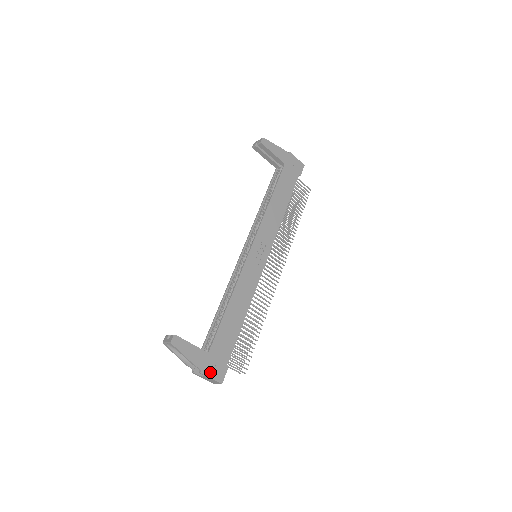
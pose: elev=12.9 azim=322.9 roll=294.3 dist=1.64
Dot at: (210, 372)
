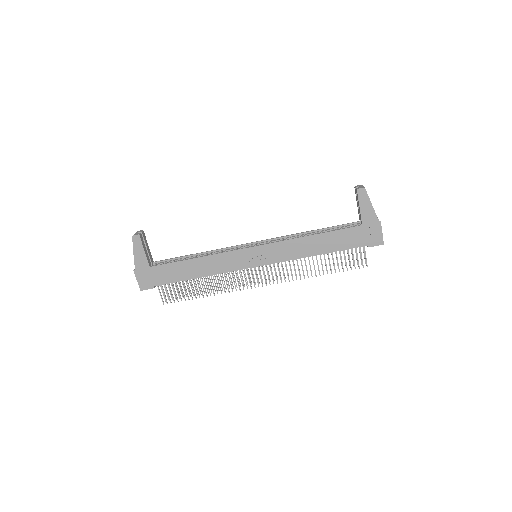
Dot at: (140, 277)
